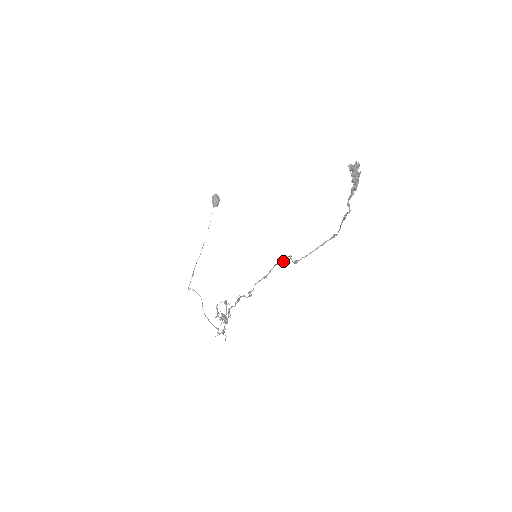
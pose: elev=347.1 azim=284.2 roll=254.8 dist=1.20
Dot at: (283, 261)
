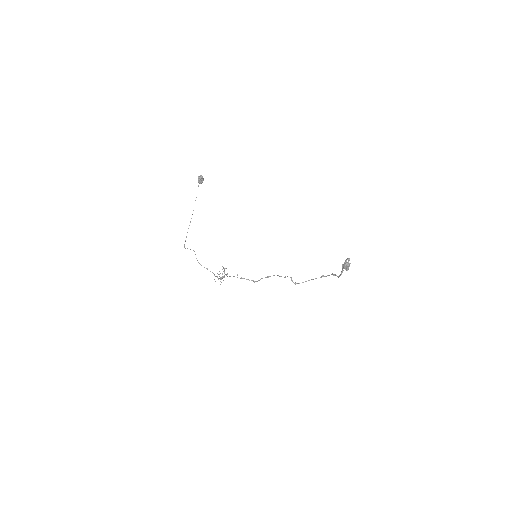
Dot at: (285, 277)
